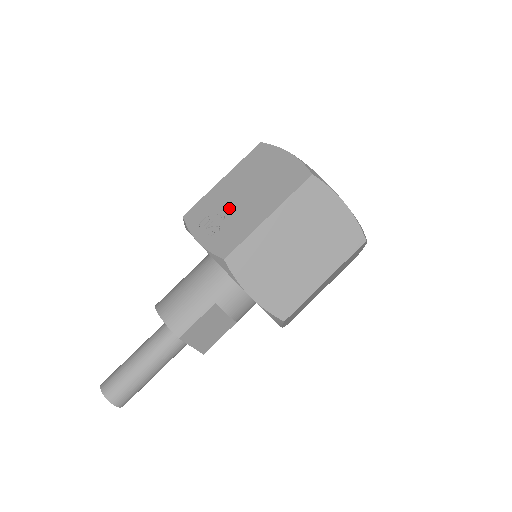
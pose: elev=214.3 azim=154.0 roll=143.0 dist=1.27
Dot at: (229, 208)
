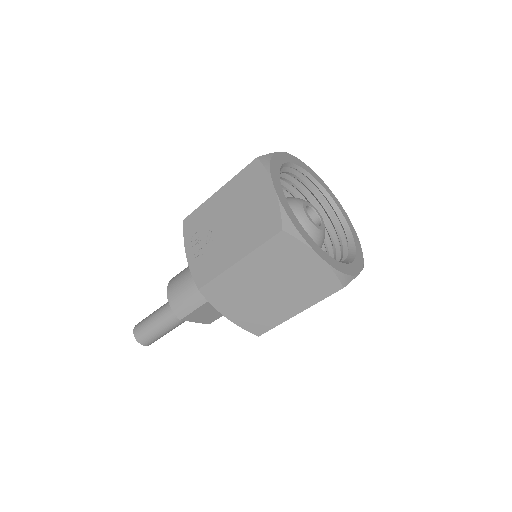
Dot at: (214, 232)
